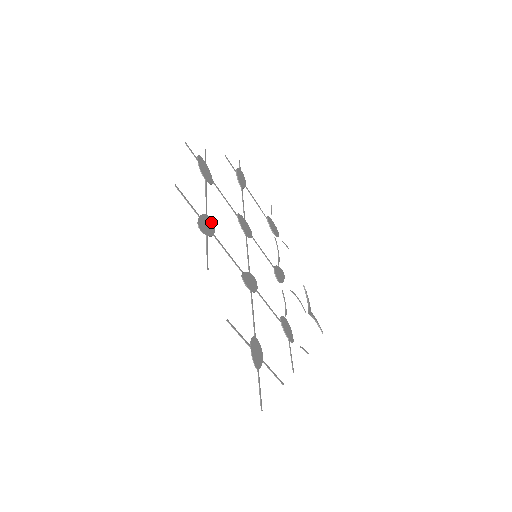
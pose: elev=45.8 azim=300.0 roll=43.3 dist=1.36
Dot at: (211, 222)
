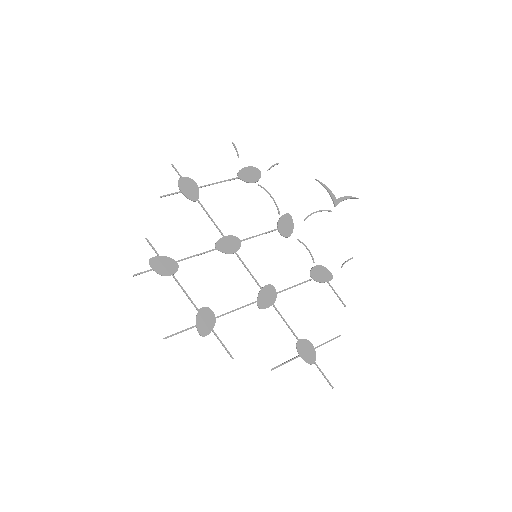
Dot at: (206, 310)
